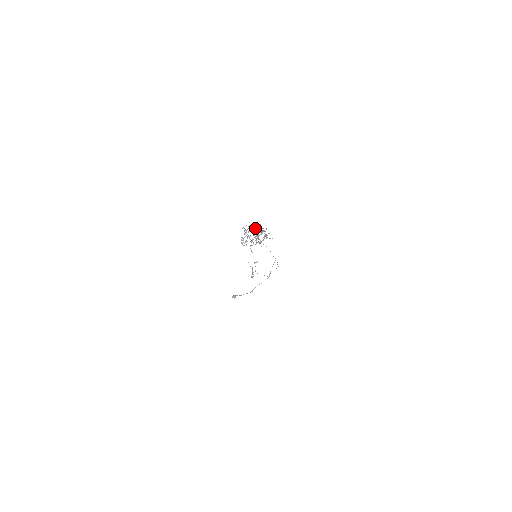
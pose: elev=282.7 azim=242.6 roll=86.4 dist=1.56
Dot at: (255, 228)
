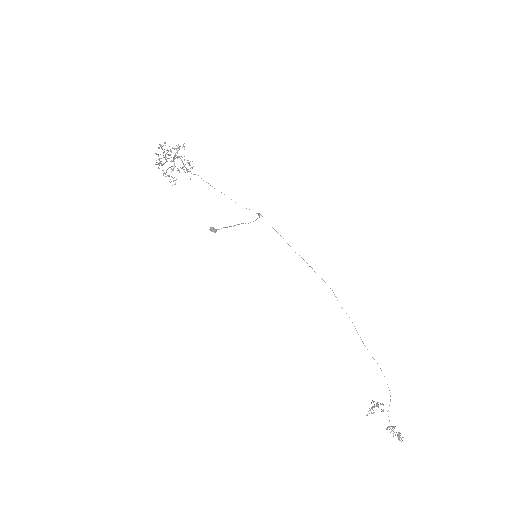
Dot at: (174, 167)
